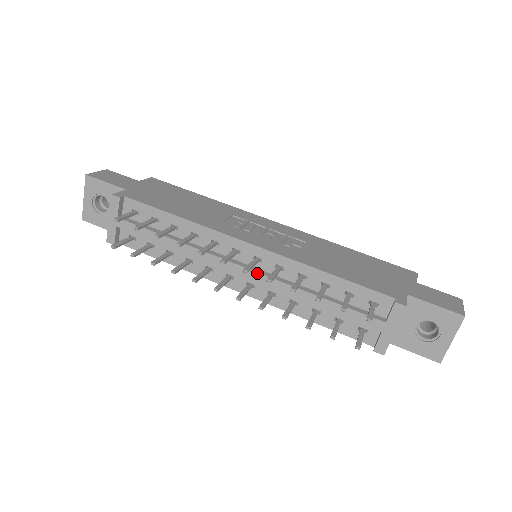
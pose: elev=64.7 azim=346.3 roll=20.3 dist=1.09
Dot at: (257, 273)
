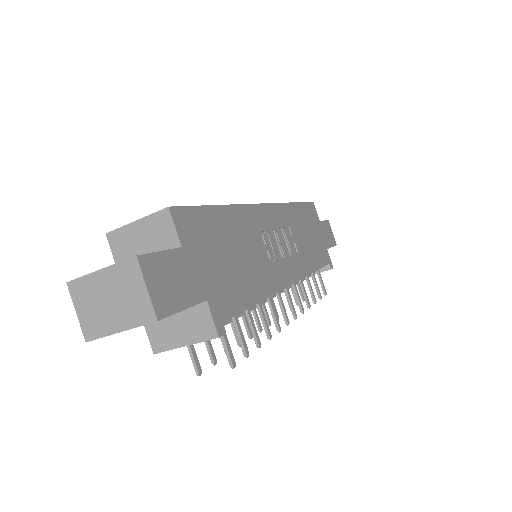
Dot at: occluded
